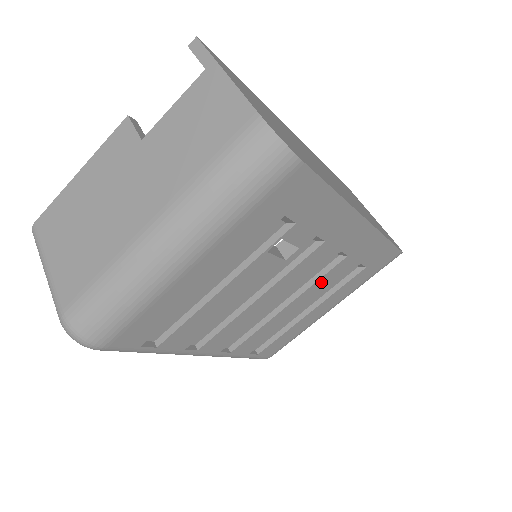
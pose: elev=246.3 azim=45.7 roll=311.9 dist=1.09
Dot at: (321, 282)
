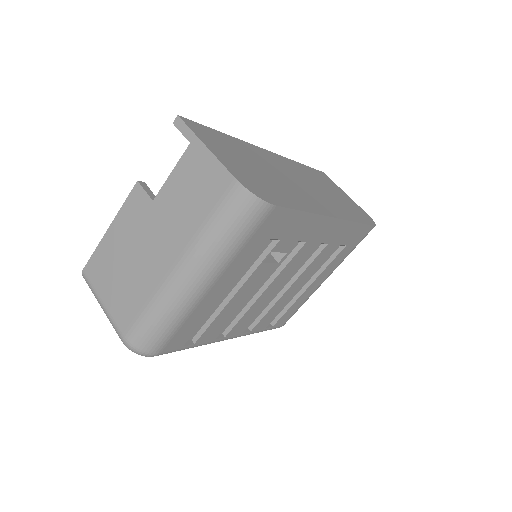
Dot at: (311, 266)
